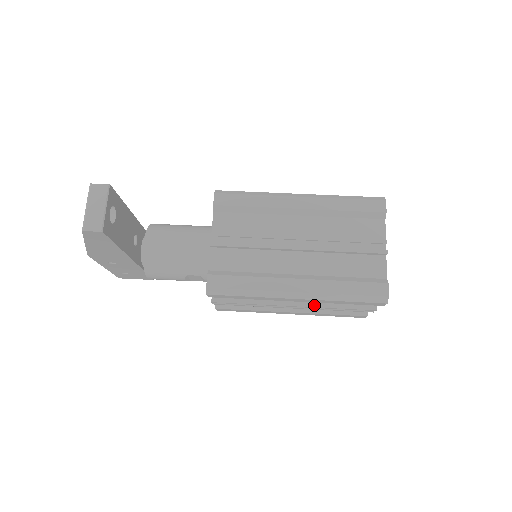
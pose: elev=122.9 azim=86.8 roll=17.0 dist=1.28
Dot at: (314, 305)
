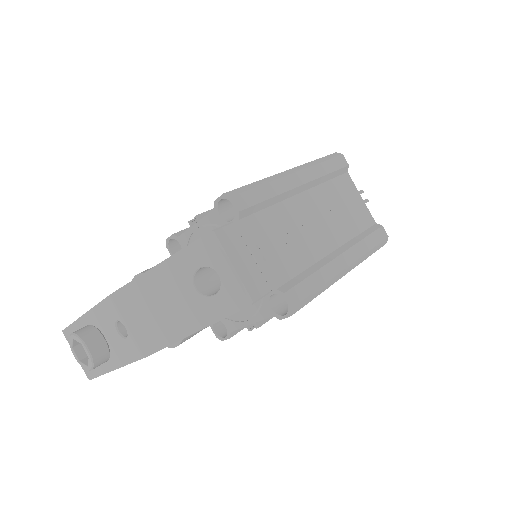
Dot at: occluded
